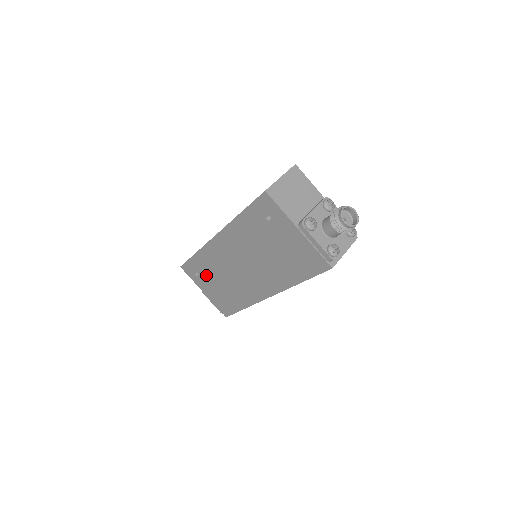
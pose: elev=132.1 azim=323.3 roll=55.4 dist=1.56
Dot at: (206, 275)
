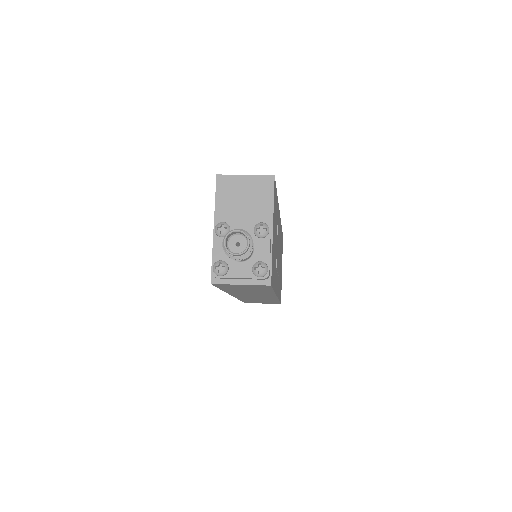
Dot at: occluded
